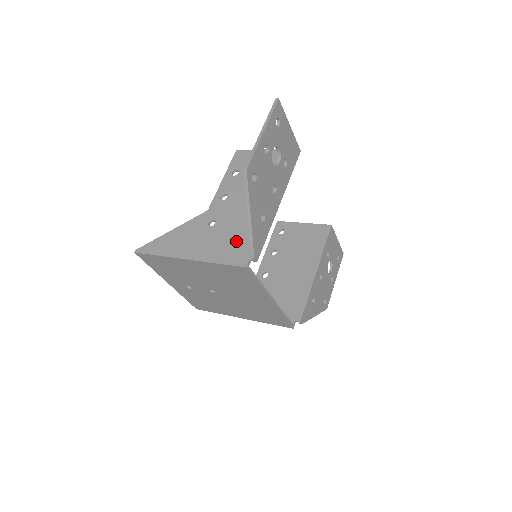
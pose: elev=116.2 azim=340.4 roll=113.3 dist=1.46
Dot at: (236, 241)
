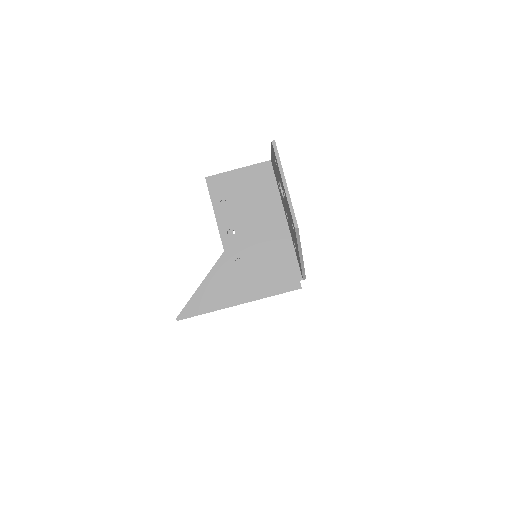
Dot at: (276, 270)
